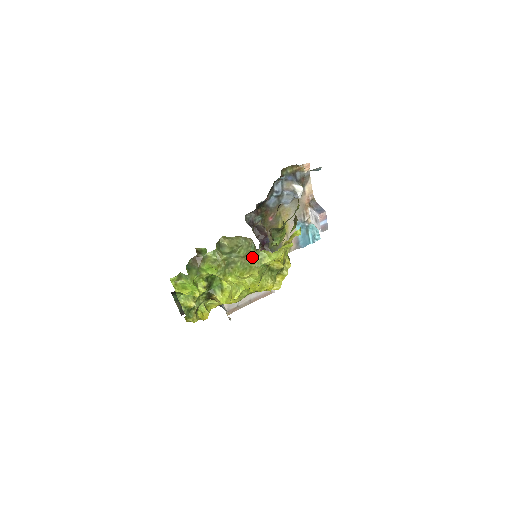
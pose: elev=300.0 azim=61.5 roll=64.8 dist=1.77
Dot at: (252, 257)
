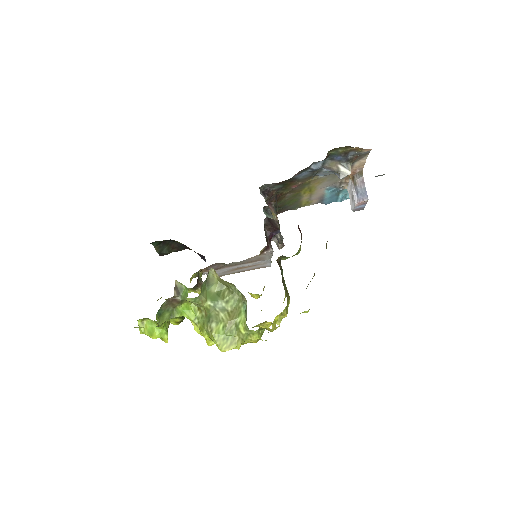
Dot at: (239, 325)
